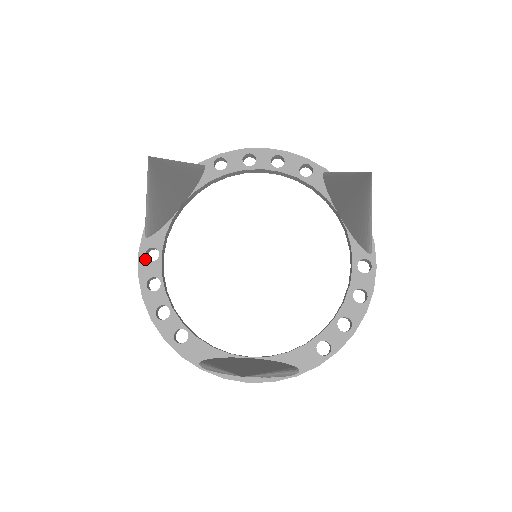
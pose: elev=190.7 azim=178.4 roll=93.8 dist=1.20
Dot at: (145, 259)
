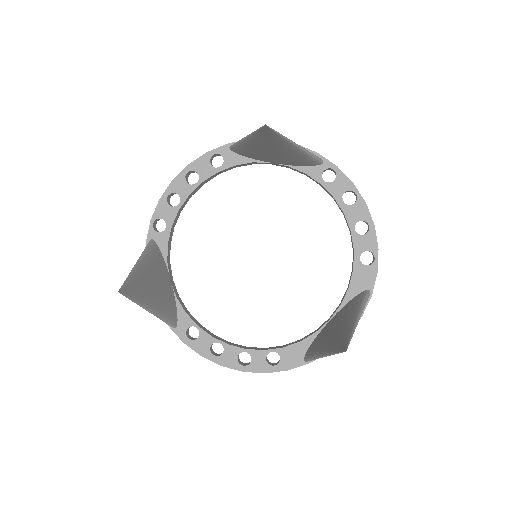
Dot at: (192, 341)
